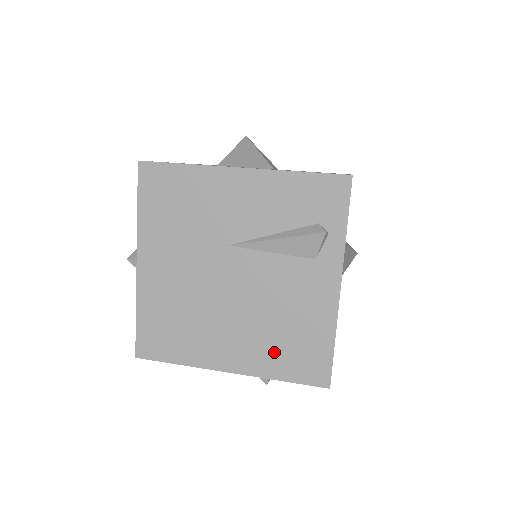
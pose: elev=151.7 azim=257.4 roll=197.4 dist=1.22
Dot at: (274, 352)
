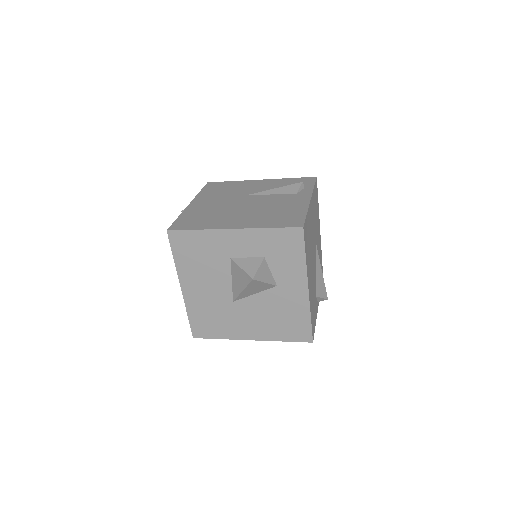
Dot at: (267, 219)
